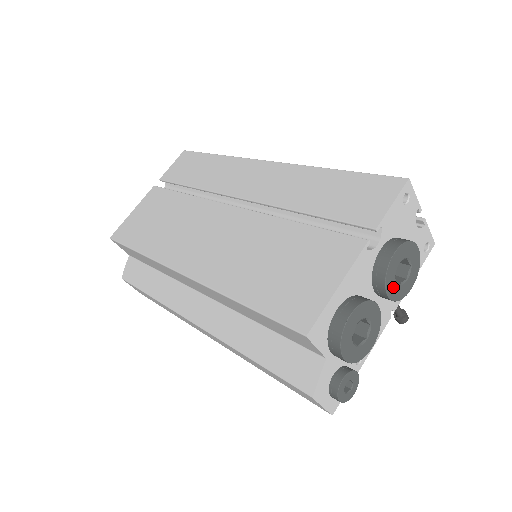
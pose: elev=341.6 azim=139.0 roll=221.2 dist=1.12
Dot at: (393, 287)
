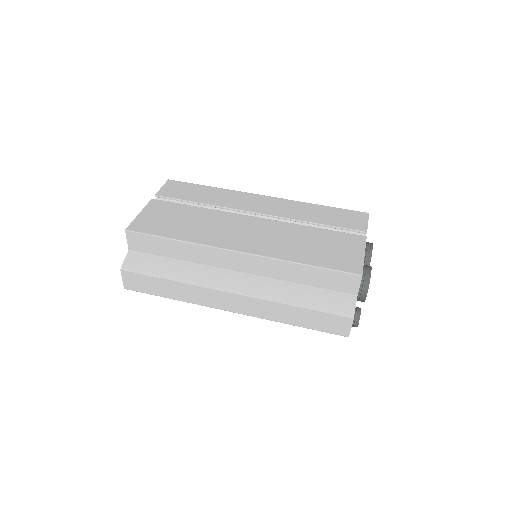
Dot at: occluded
